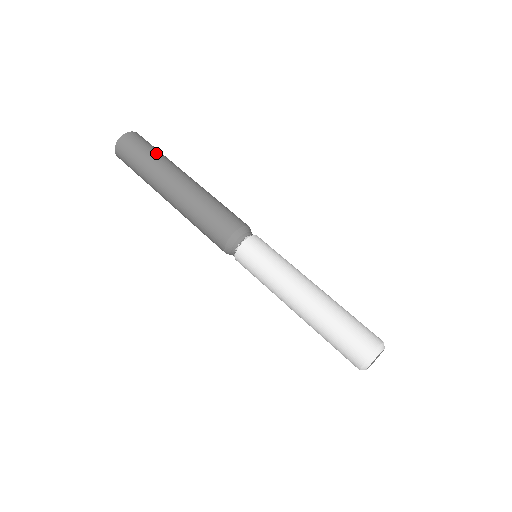
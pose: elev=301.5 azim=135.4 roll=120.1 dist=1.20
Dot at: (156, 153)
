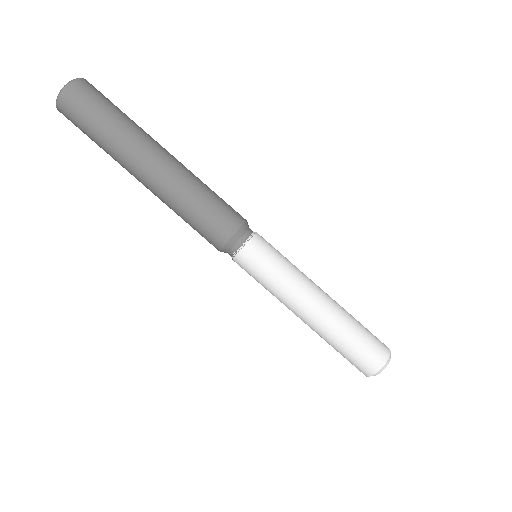
Dot at: (112, 121)
